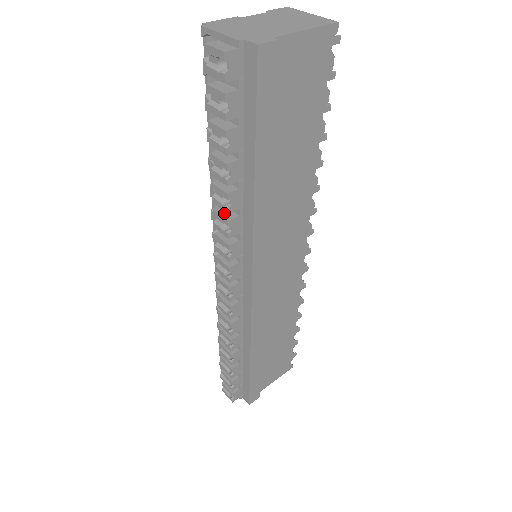
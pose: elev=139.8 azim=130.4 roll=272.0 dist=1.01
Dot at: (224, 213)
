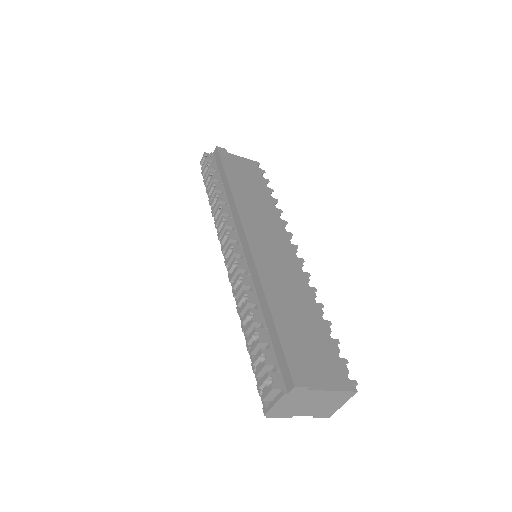
Dot at: (219, 210)
